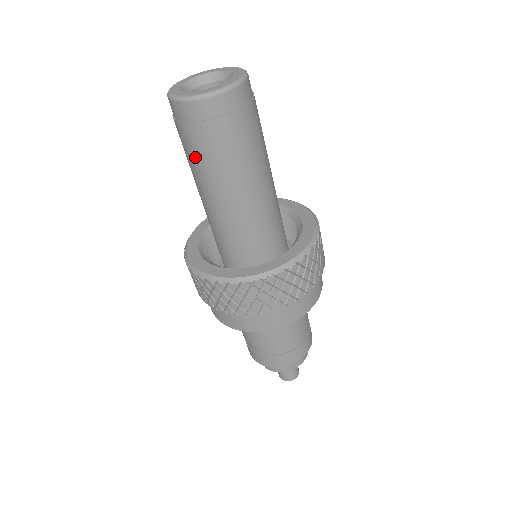
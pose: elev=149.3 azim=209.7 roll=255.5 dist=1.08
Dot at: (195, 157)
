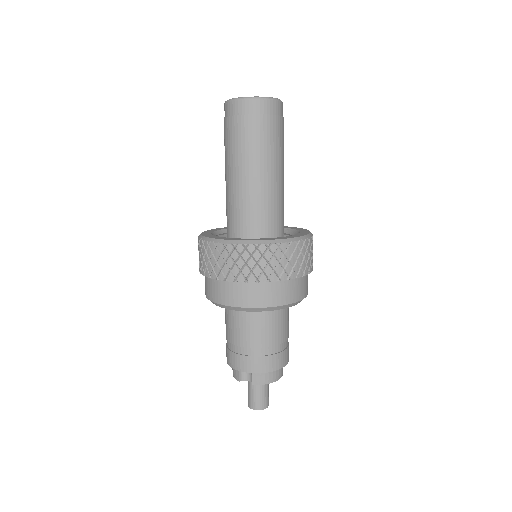
Dot at: (249, 143)
